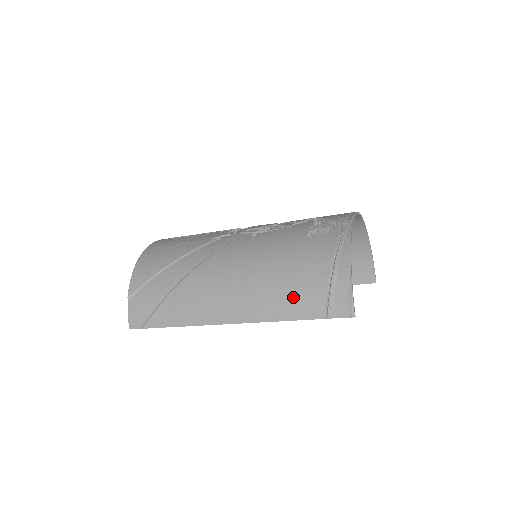
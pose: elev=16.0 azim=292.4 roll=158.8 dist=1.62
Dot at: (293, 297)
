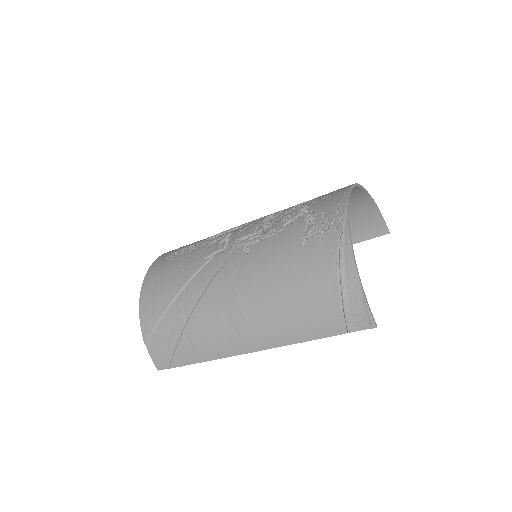
Dot at: (307, 318)
